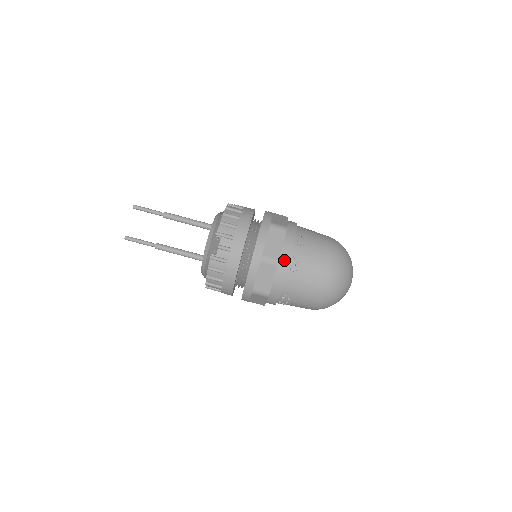
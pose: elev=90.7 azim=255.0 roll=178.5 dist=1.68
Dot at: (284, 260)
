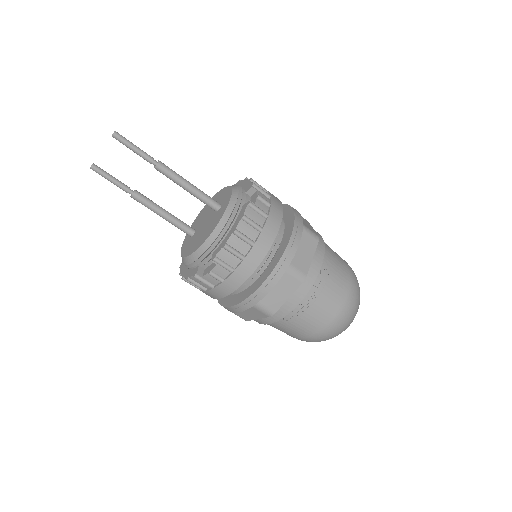
Dot at: (281, 312)
